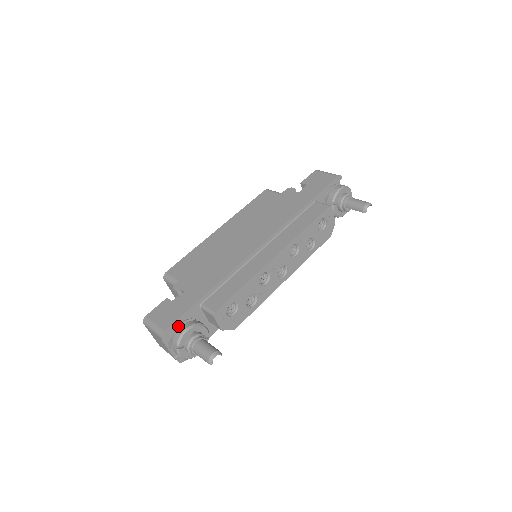
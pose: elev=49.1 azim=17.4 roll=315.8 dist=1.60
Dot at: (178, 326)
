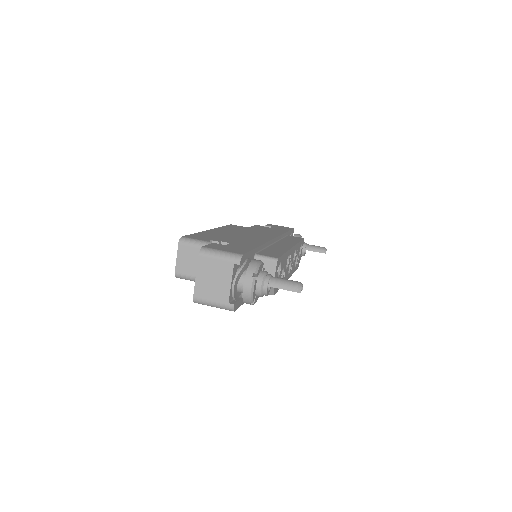
Dot at: (248, 259)
